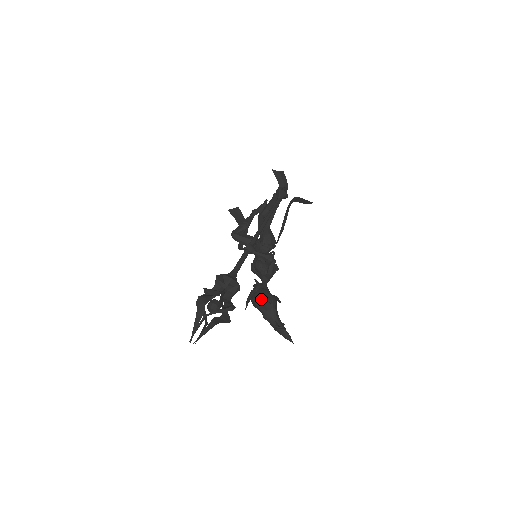
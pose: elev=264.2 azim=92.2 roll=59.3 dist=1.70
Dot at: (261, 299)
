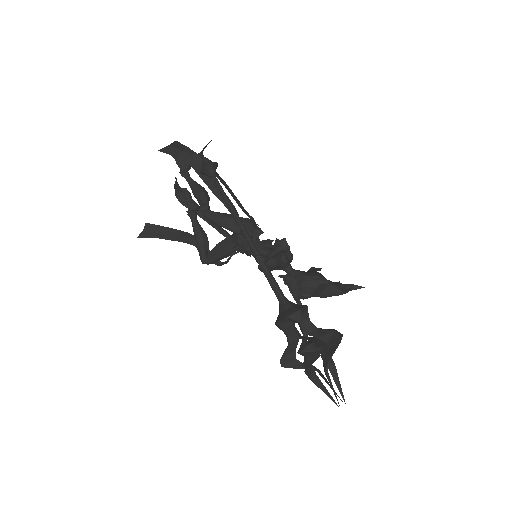
Dot at: (313, 288)
